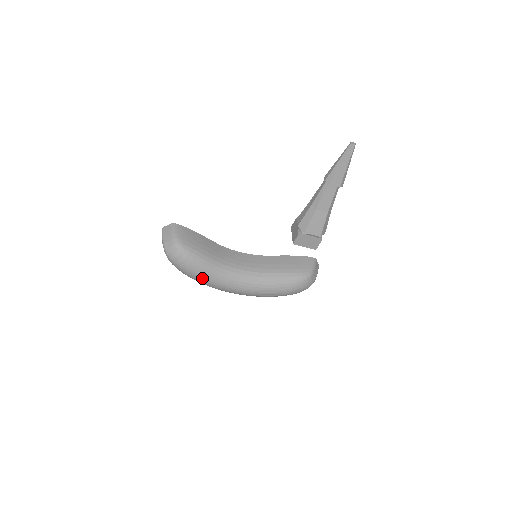
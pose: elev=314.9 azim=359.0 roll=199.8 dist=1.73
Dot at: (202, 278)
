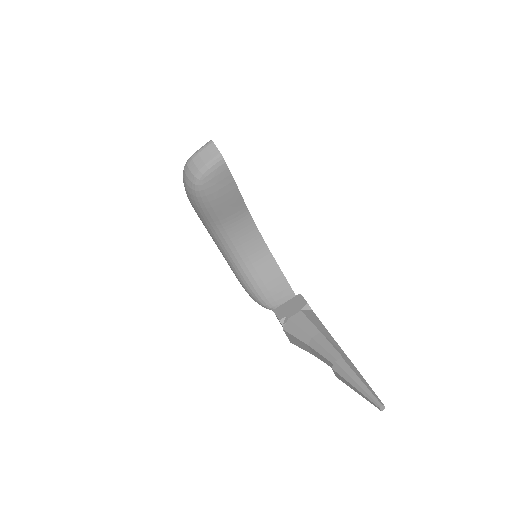
Dot at: (195, 211)
